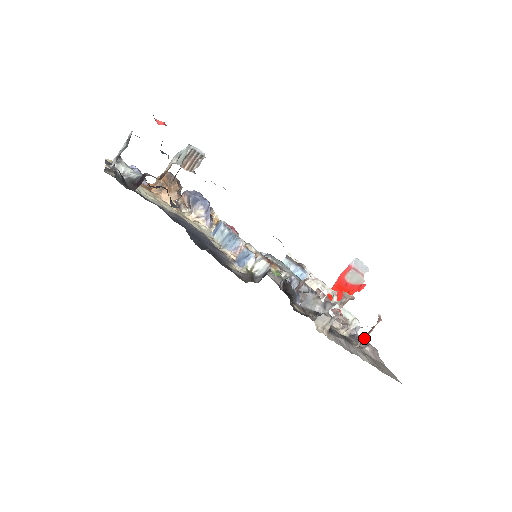
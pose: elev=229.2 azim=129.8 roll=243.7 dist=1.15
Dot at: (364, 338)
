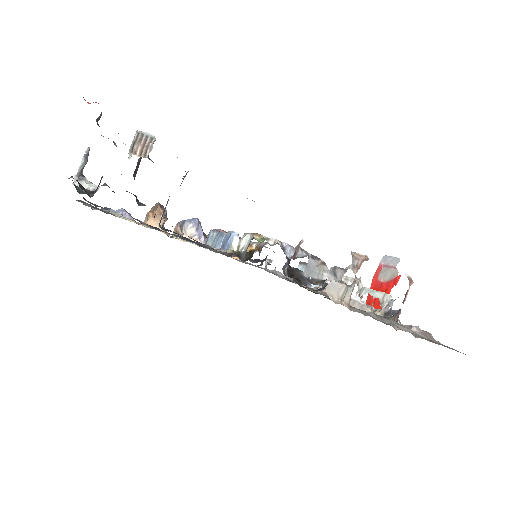
Dot at: (400, 309)
